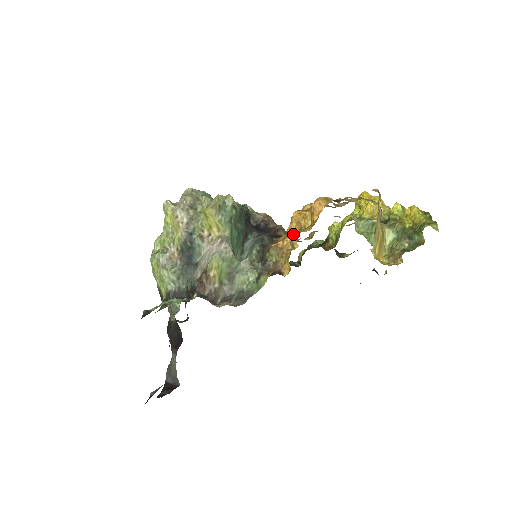
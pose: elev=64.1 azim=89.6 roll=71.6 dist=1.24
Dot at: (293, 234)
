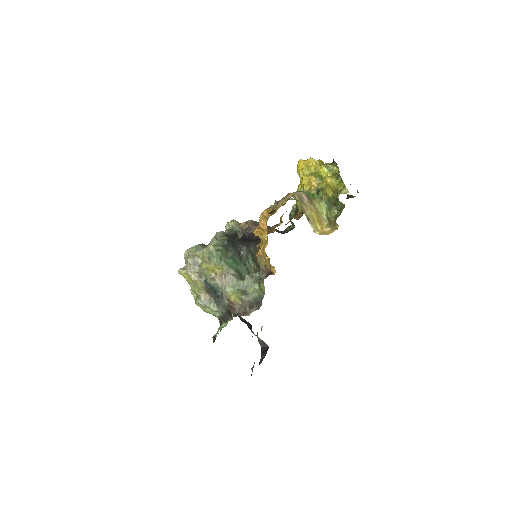
Dot at: occluded
